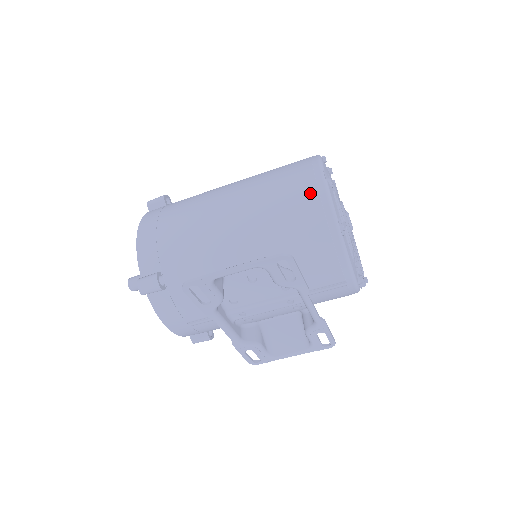
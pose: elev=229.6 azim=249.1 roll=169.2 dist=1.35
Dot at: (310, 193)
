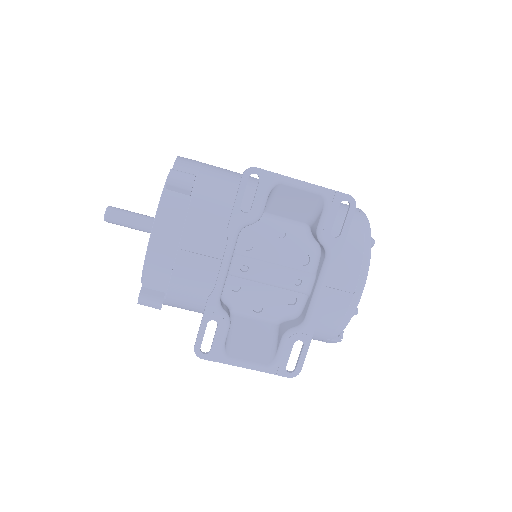
Dot at: occluded
